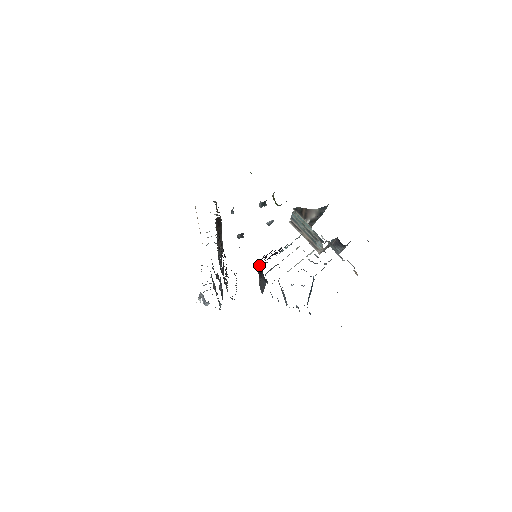
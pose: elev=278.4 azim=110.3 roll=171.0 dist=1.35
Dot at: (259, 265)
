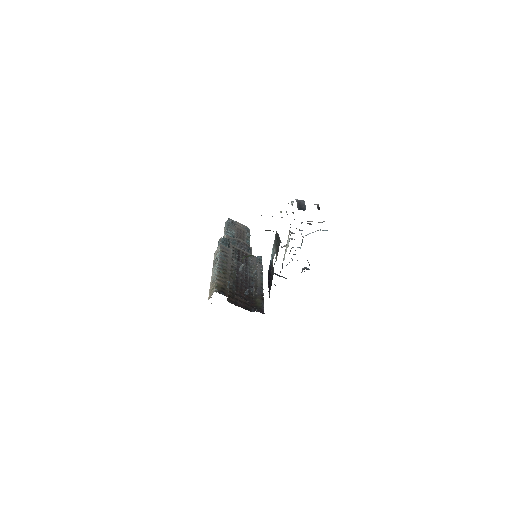
Dot at: (268, 284)
